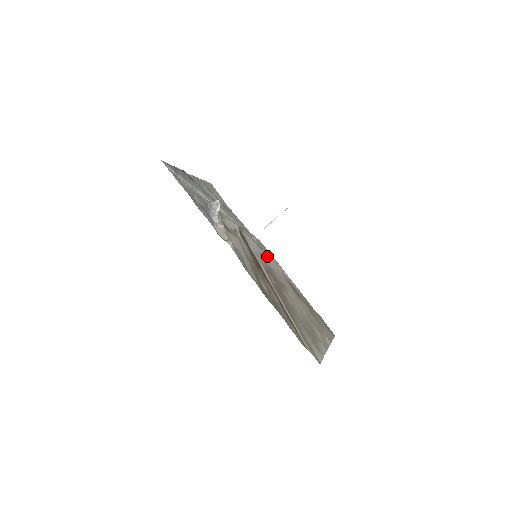
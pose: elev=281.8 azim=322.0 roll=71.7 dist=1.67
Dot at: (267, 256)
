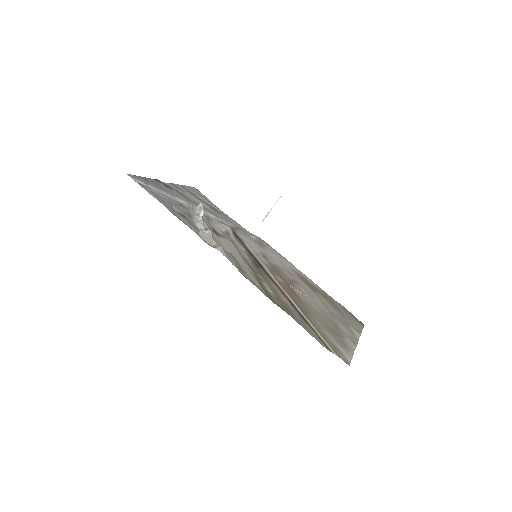
Dot at: (270, 253)
